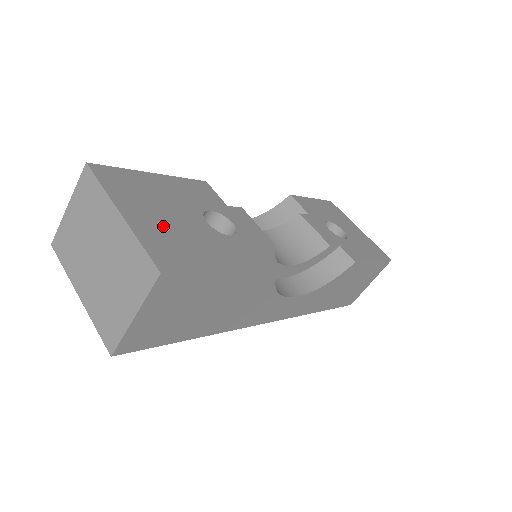
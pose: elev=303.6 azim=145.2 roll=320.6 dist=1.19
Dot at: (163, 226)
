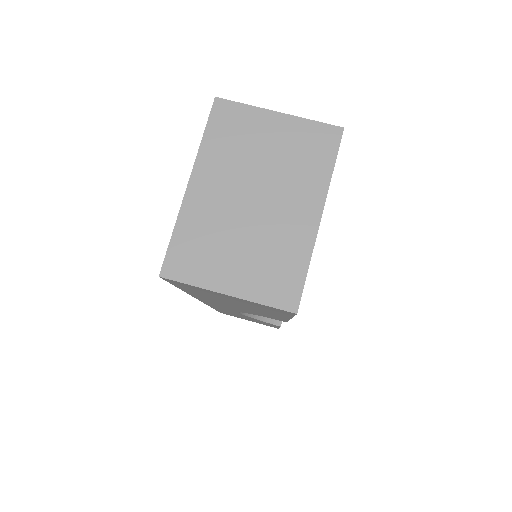
Dot at: occluded
